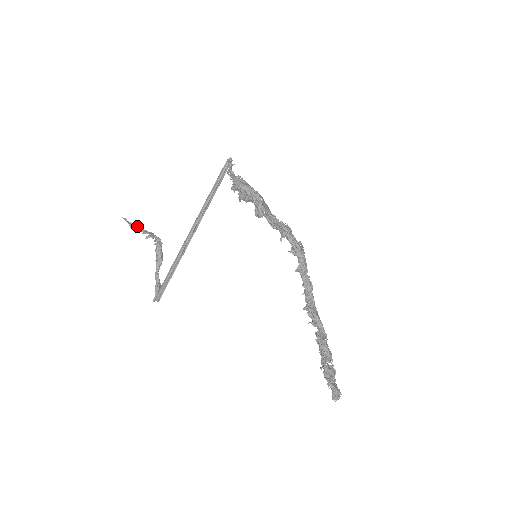
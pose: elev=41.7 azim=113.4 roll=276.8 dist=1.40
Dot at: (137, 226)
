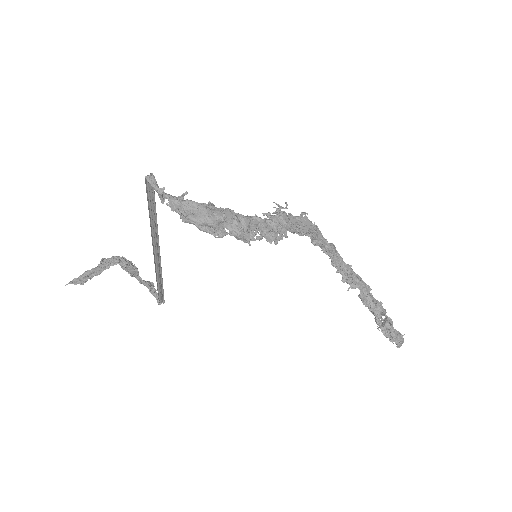
Dot at: (87, 278)
